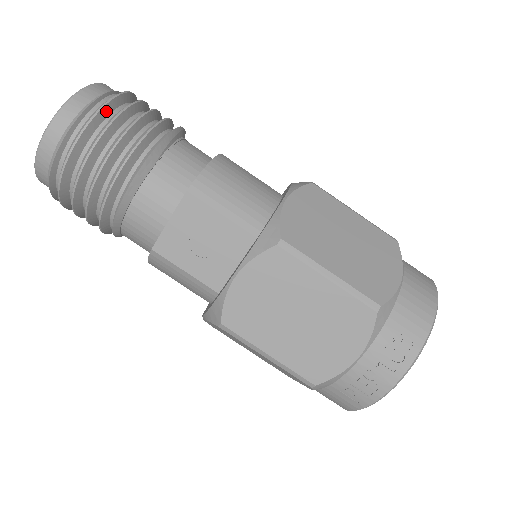
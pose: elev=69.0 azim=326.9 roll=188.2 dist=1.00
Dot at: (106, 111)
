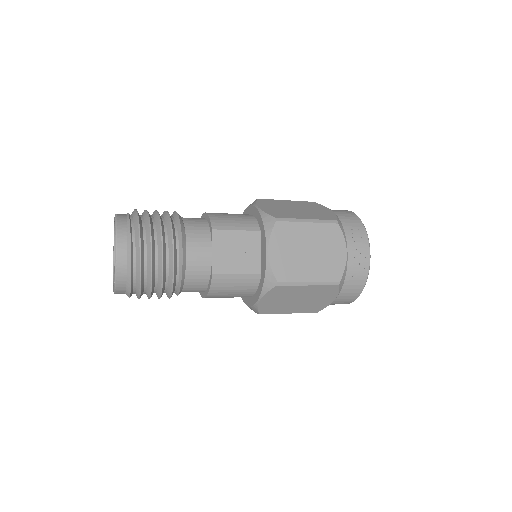
Dot at: (140, 218)
